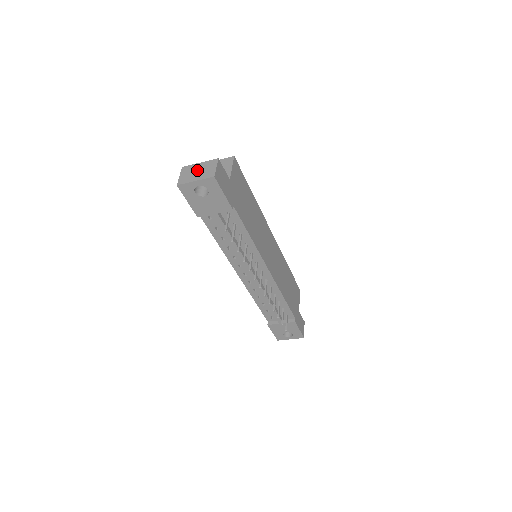
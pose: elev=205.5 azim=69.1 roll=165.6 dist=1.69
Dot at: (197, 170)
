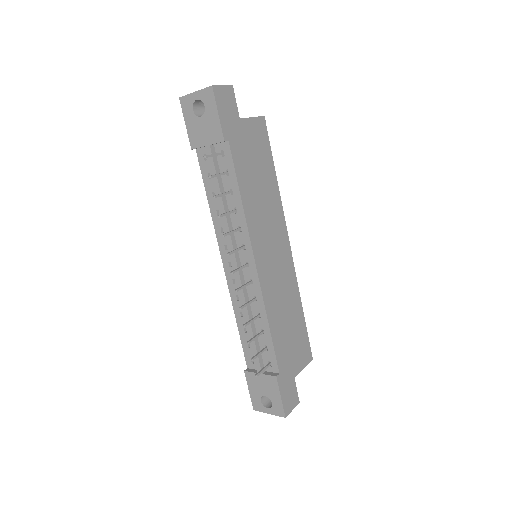
Dot at: occluded
